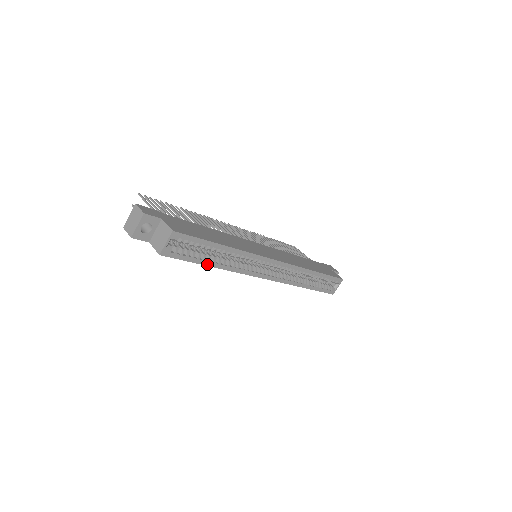
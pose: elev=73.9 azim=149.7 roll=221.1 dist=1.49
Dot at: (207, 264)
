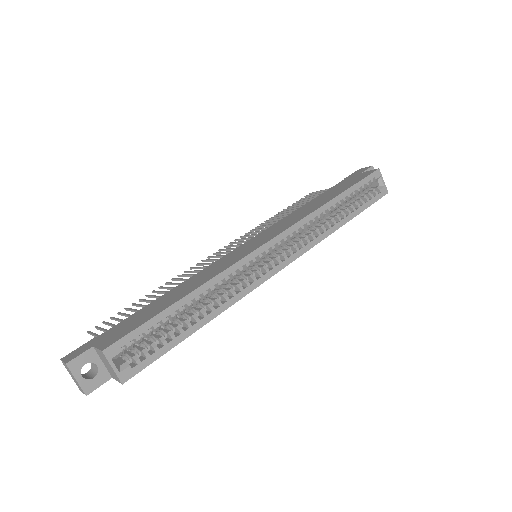
Dot at: (192, 331)
